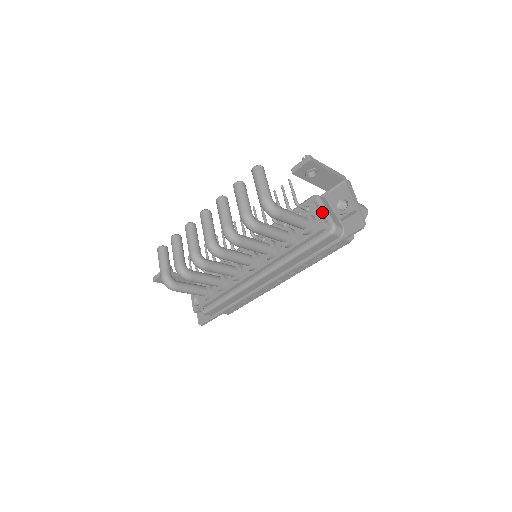
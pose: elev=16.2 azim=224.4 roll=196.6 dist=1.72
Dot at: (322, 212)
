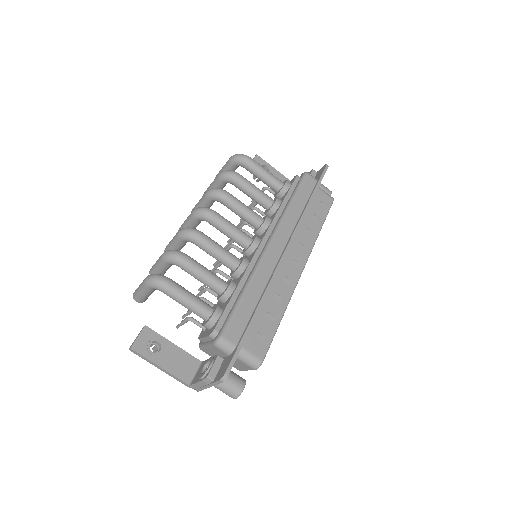
Dot at: occluded
